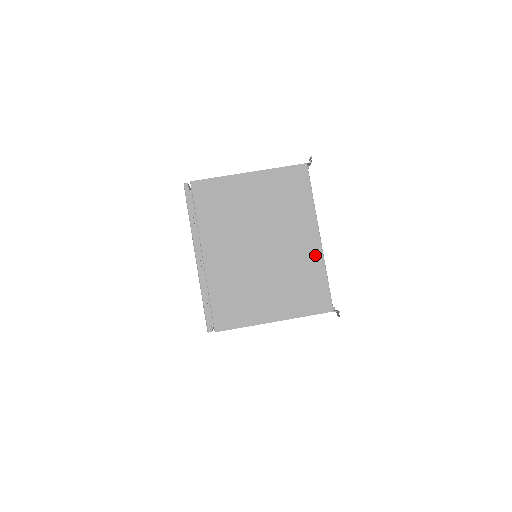
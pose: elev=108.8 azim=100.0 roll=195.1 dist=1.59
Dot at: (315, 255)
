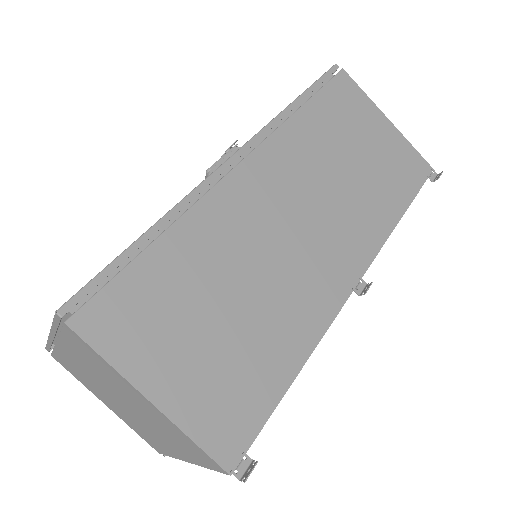
Dot at: (171, 452)
